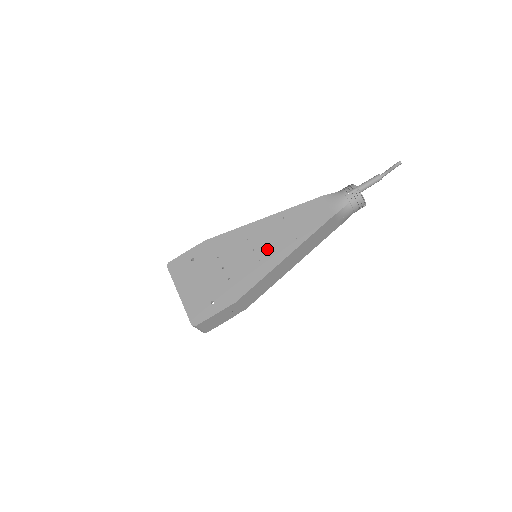
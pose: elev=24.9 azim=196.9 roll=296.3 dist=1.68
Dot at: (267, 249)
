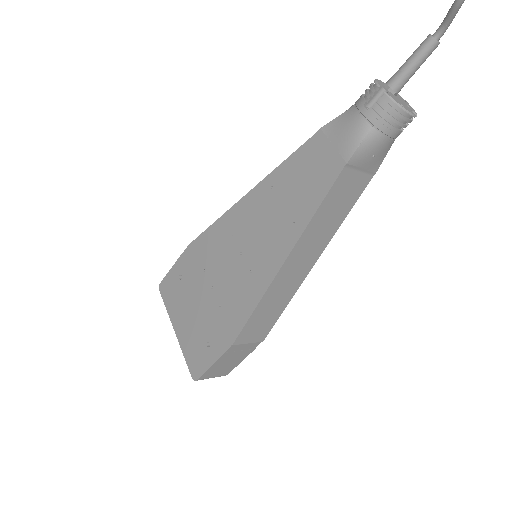
Dot at: (257, 250)
